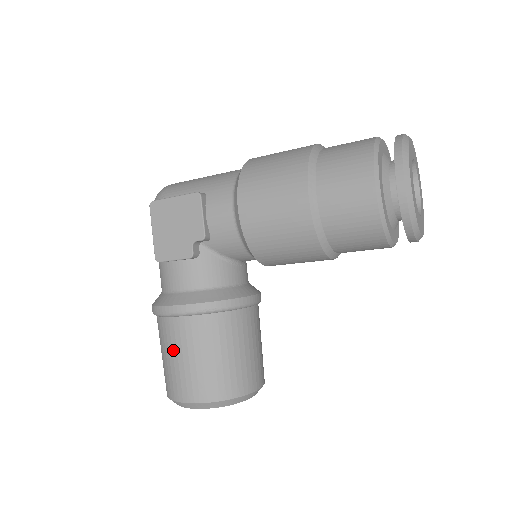
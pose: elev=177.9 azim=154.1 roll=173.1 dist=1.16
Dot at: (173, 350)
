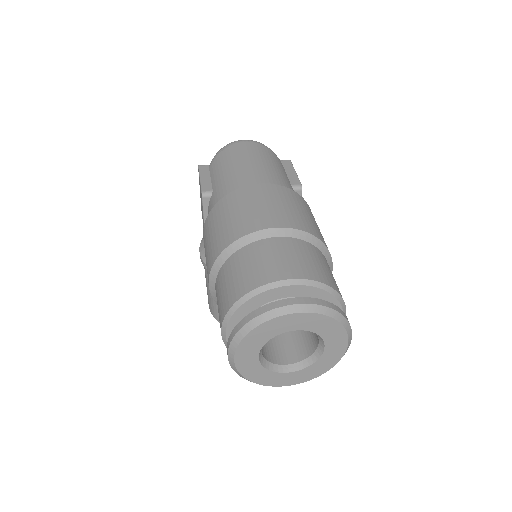
Dot at: occluded
